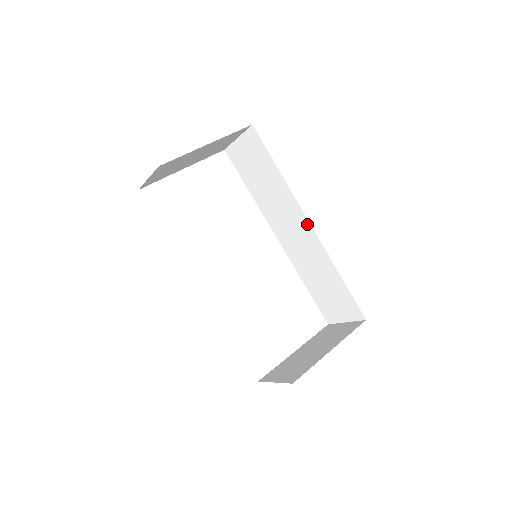
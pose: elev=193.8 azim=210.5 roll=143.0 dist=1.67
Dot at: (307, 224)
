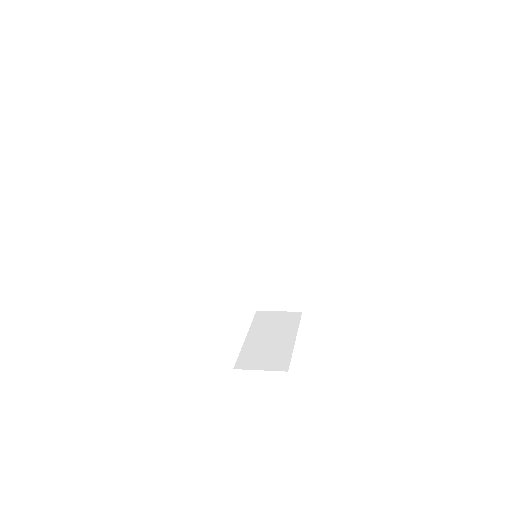
Dot at: (288, 231)
